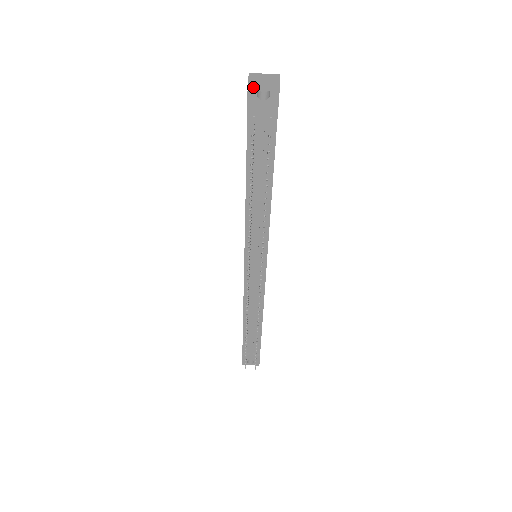
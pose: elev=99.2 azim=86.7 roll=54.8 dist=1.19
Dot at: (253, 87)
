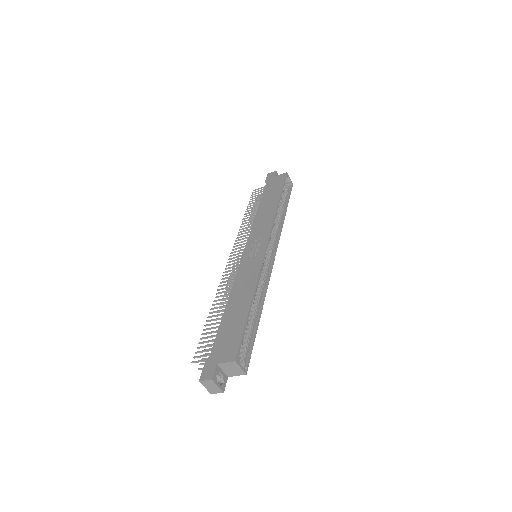
Dot at: (202, 380)
